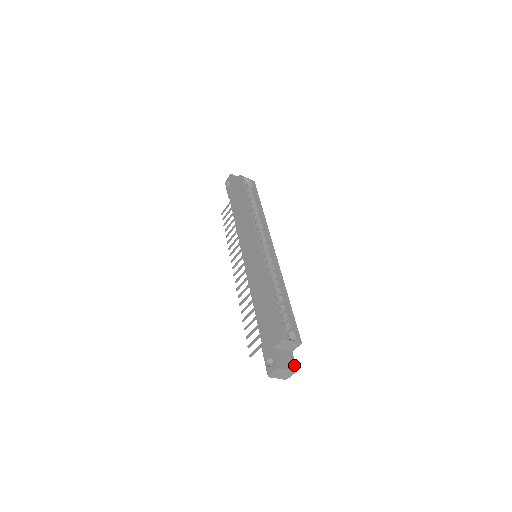
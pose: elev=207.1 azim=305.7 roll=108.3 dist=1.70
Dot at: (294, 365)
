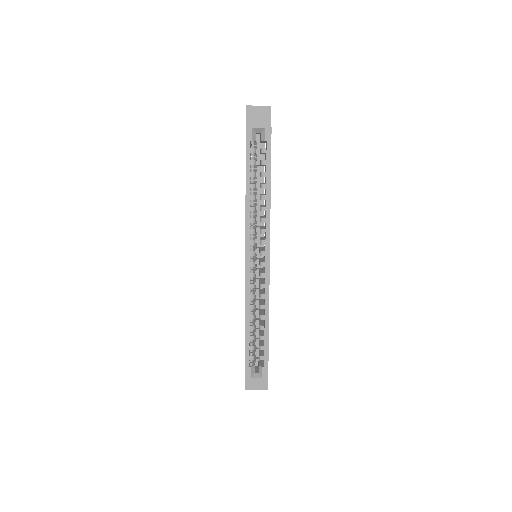
Dot at: (265, 385)
